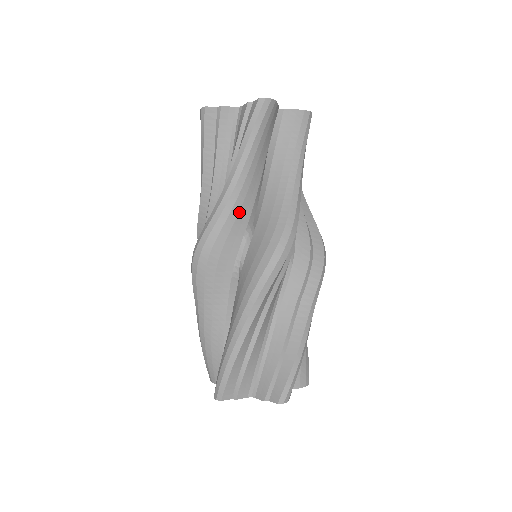
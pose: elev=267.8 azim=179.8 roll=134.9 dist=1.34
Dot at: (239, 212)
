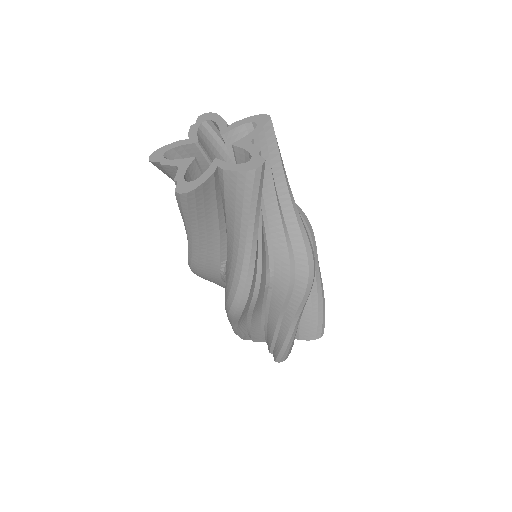
Dot at: (206, 259)
